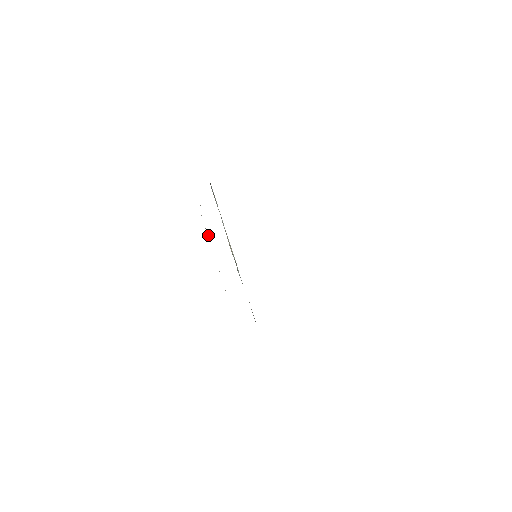
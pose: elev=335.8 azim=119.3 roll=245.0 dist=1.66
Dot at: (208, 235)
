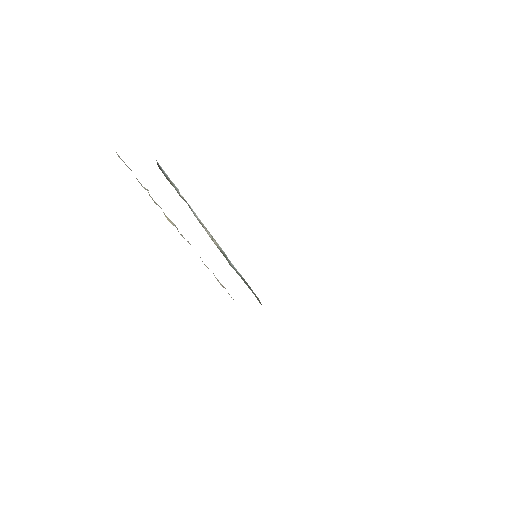
Dot at: (173, 225)
